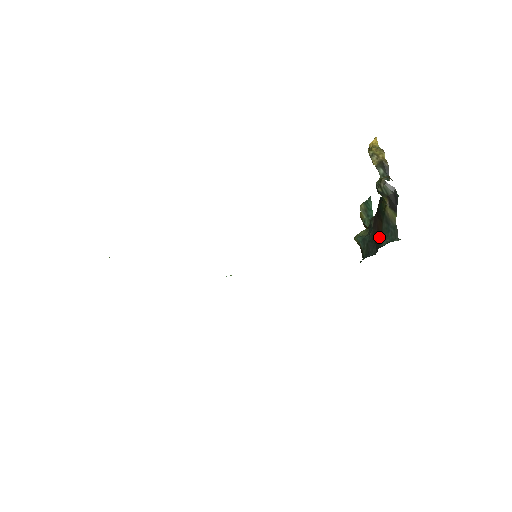
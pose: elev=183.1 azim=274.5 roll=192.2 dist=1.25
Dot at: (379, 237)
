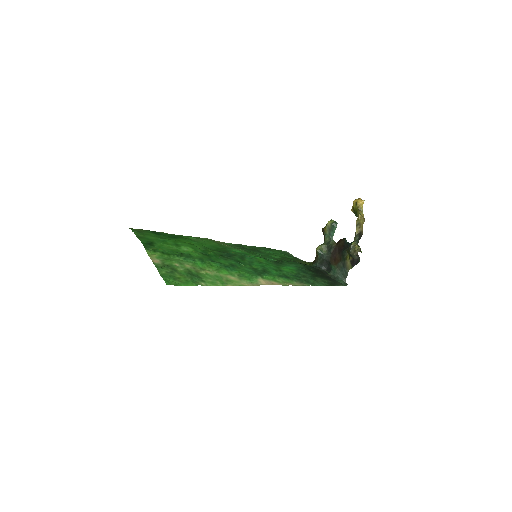
Dot at: (333, 265)
